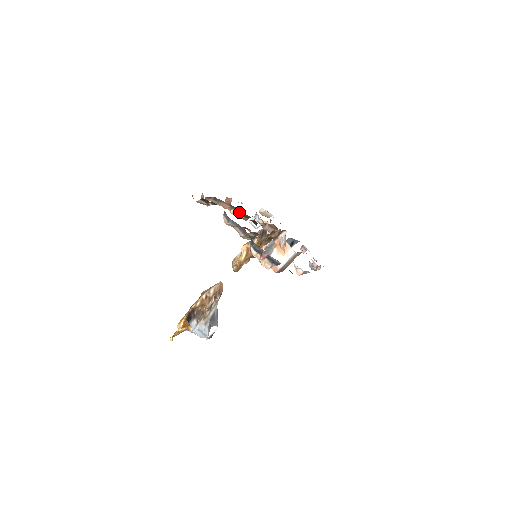
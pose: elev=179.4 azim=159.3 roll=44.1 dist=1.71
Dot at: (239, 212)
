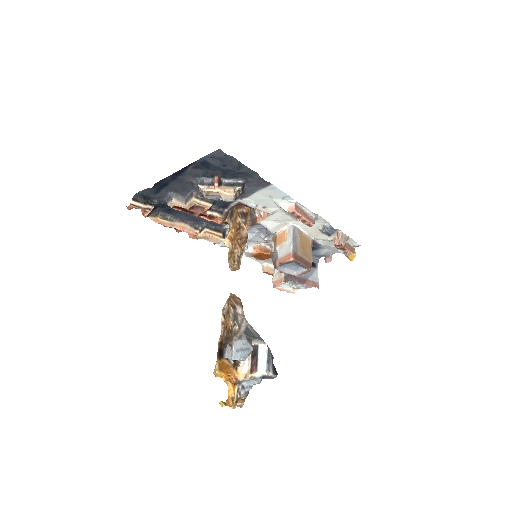
Dot at: (203, 226)
